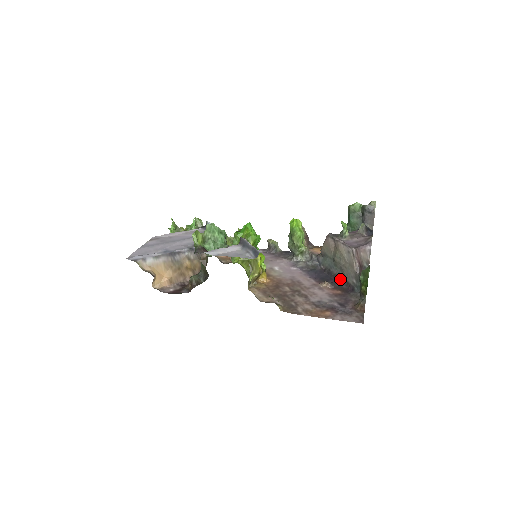
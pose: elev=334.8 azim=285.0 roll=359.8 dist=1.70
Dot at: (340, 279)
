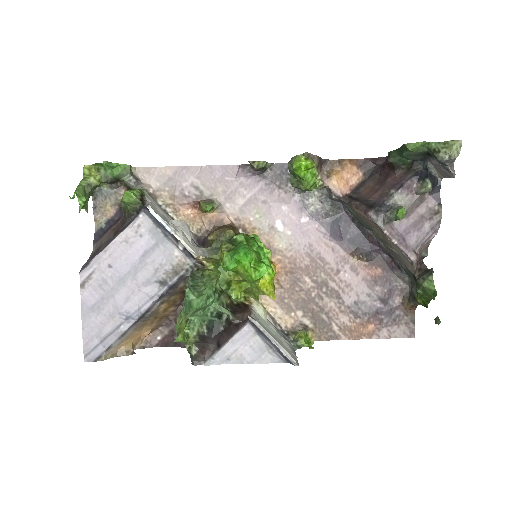
Dot at: (379, 246)
